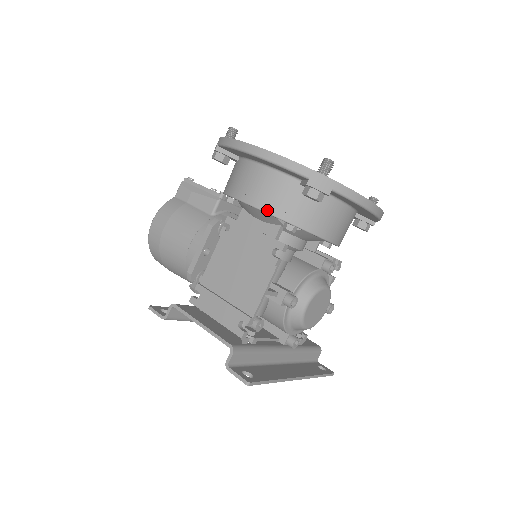
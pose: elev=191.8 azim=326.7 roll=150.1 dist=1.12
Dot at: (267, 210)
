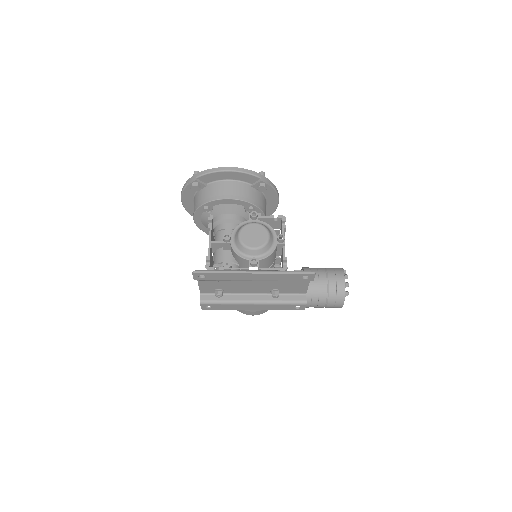
Dot at: (194, 211)
